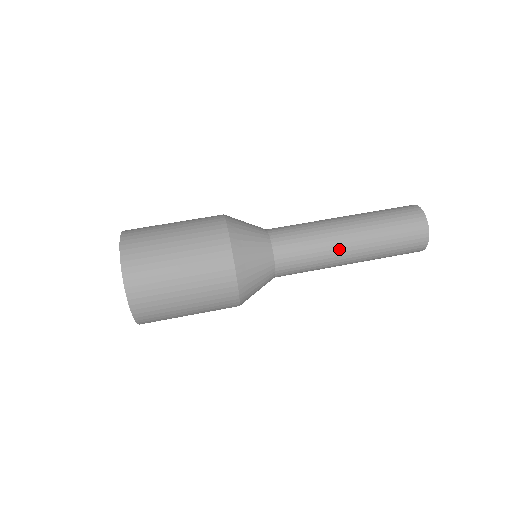
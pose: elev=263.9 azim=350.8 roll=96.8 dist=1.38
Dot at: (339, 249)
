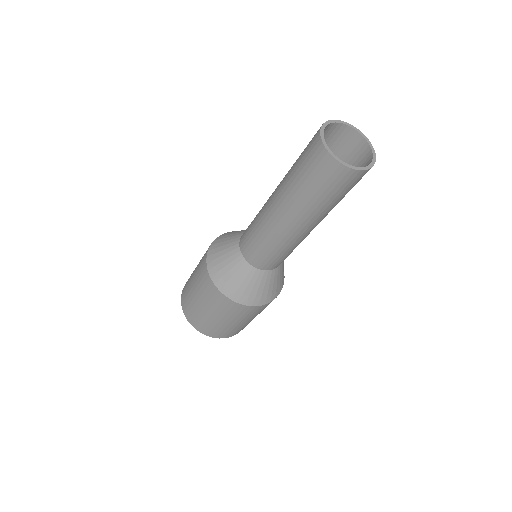
Dot at: (283, 232)
